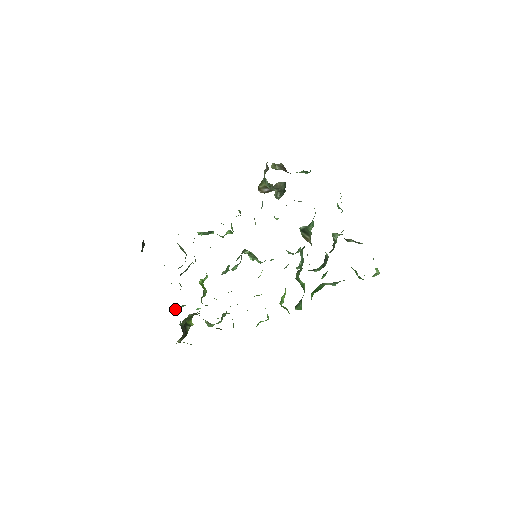
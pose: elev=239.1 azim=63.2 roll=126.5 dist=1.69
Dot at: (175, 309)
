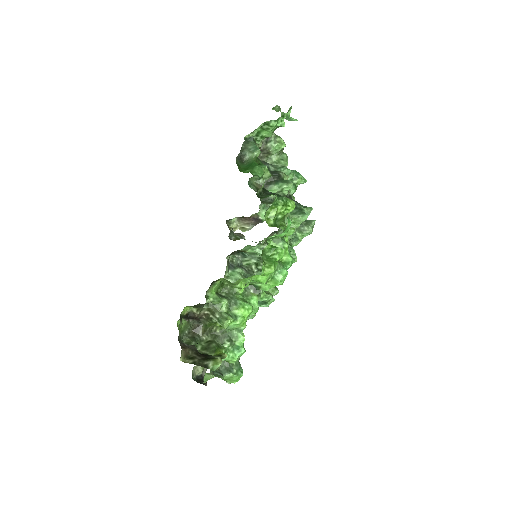
Dot at: (222, 378)
